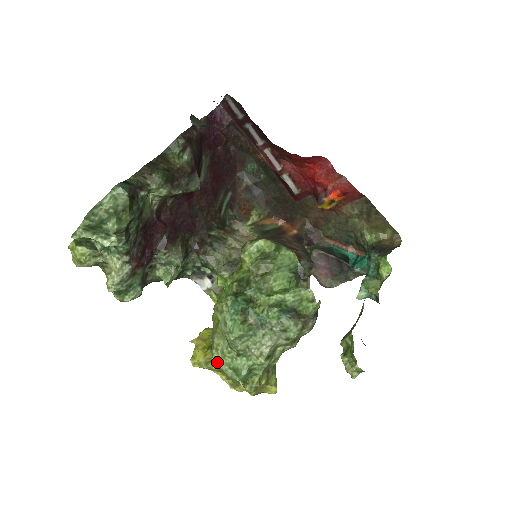
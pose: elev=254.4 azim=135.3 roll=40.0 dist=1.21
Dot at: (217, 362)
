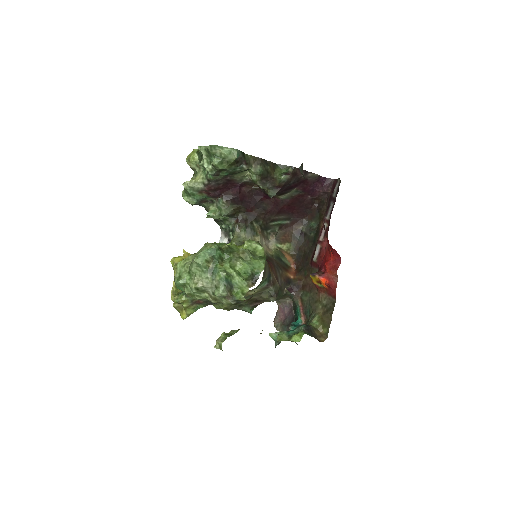
Dot at: (179, 265)
